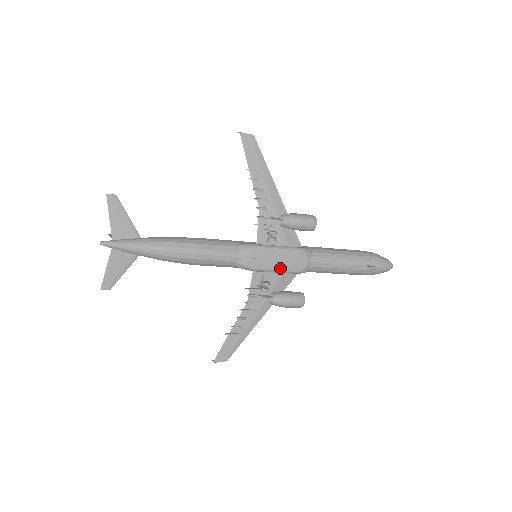
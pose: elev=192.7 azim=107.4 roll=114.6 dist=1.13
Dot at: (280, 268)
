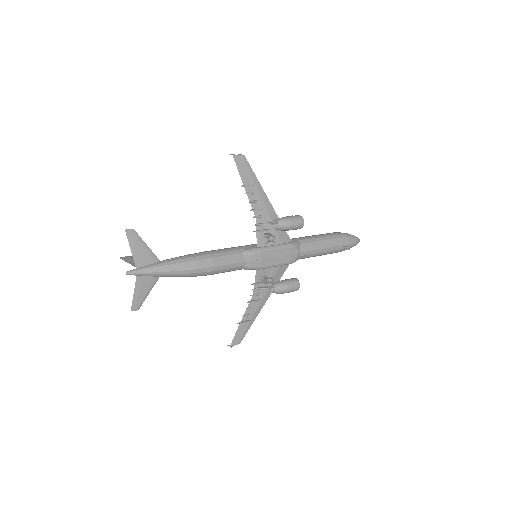
Dot at: (278, 263)
